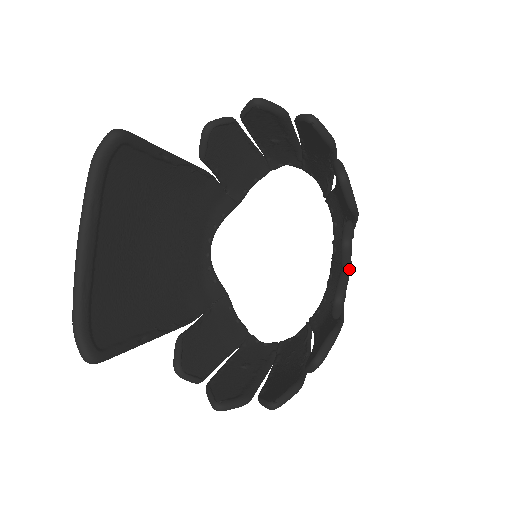
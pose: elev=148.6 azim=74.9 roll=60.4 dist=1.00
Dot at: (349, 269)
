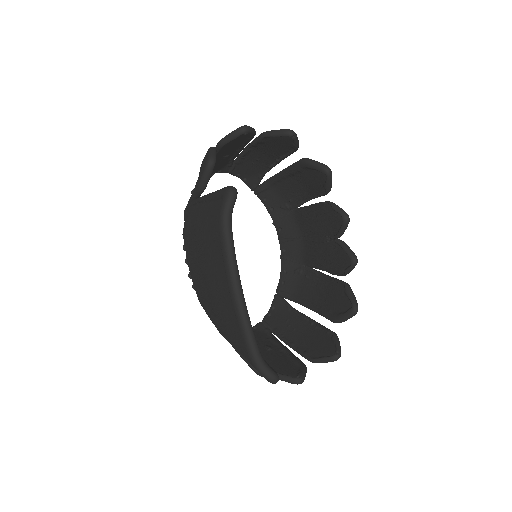
Dot at: occluded
